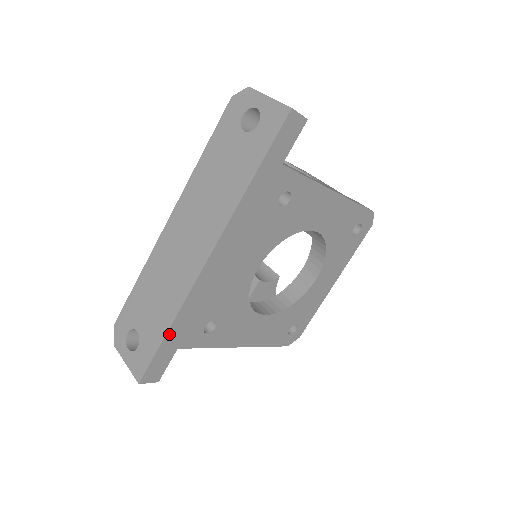
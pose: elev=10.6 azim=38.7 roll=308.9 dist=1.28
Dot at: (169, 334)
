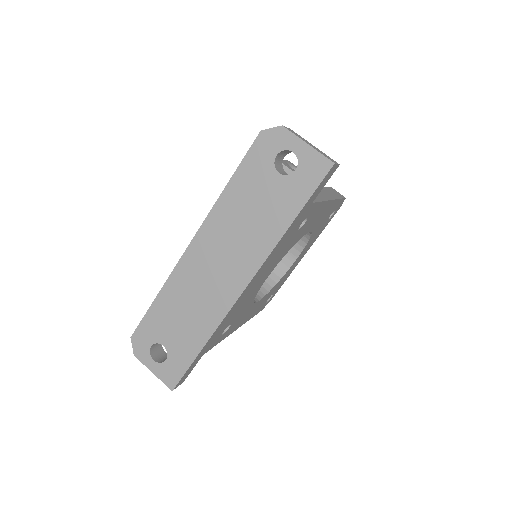
Dot at: (202, 350)
